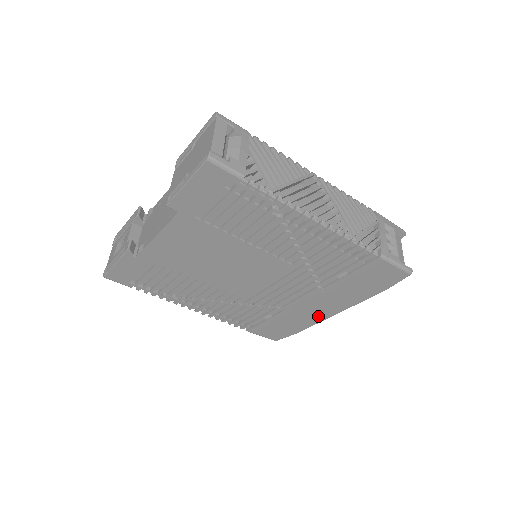
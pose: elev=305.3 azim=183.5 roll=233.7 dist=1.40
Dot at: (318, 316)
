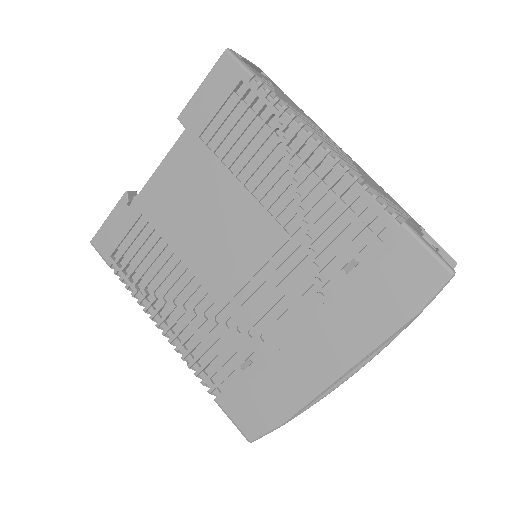
Dot at: (315, 375)
